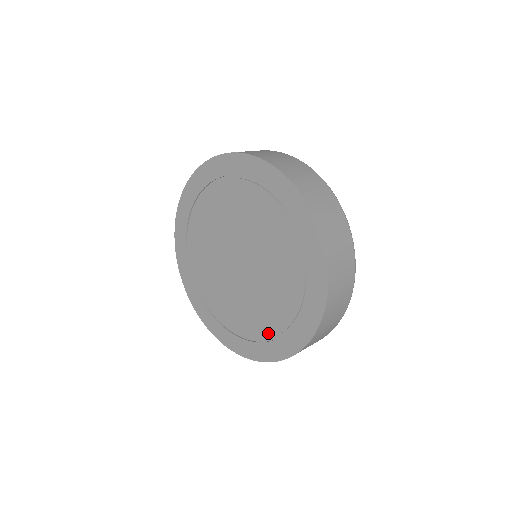
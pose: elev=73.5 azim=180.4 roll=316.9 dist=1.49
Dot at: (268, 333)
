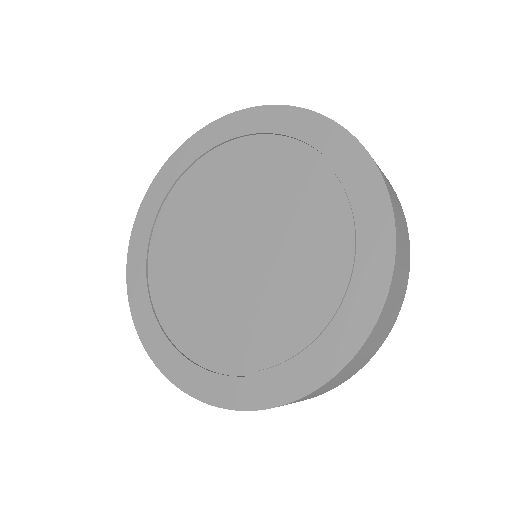
Dot at: (240, 363)
